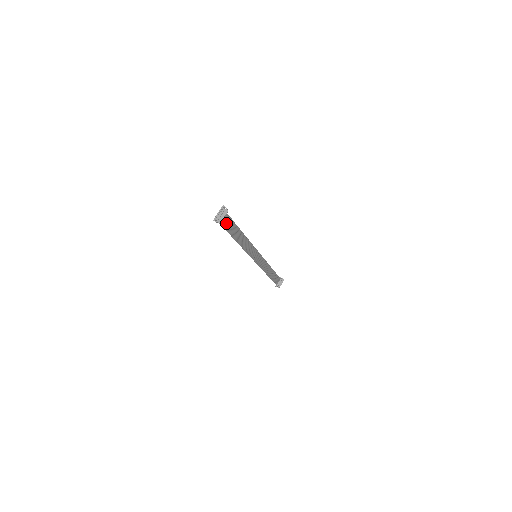
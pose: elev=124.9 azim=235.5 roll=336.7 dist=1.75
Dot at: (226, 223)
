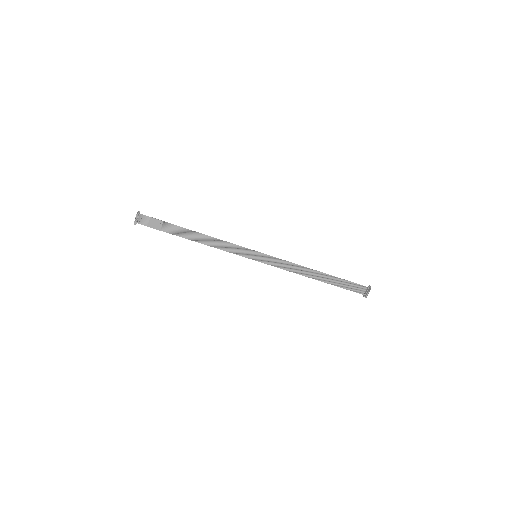
Dot at: (157, 225)
